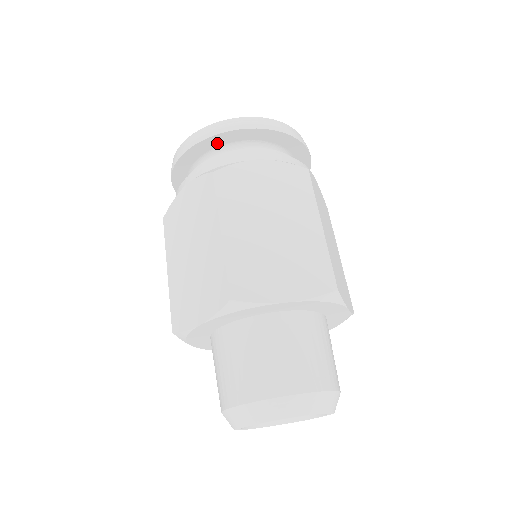
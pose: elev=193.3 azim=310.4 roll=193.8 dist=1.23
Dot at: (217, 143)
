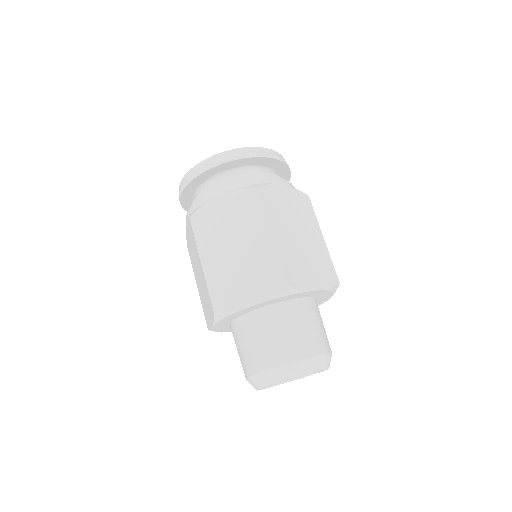
Dot at: (196, 184)
